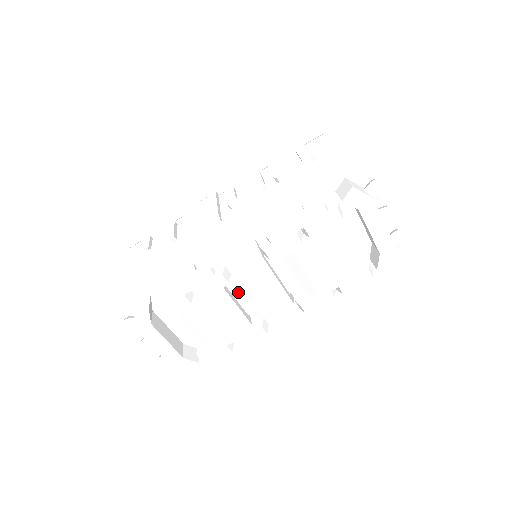
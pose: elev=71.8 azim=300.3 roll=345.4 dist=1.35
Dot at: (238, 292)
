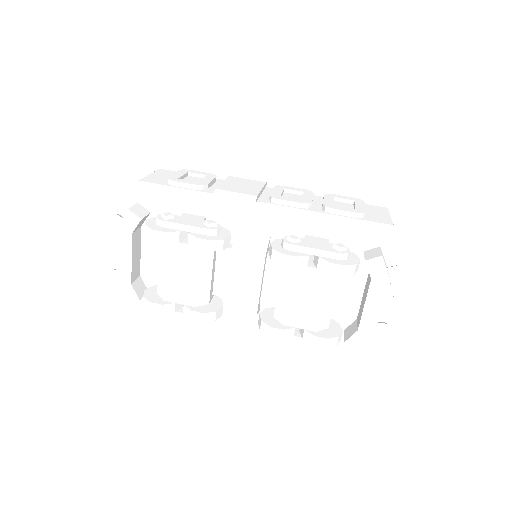
Dot at: (221, 268)
